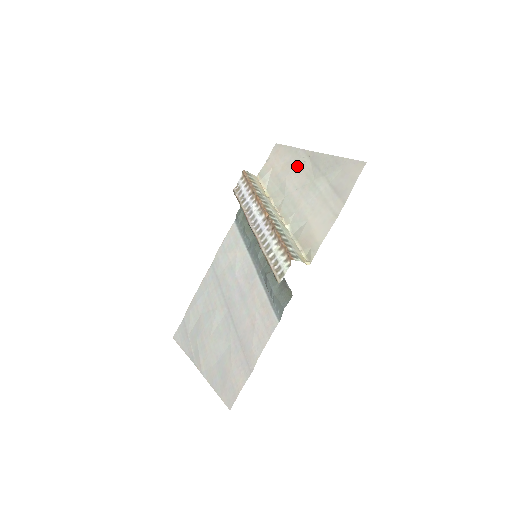
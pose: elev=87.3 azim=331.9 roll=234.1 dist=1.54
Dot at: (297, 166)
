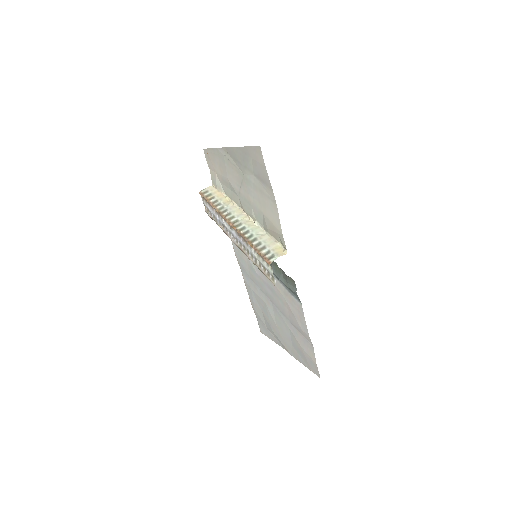
Dot at: (227, 166)
